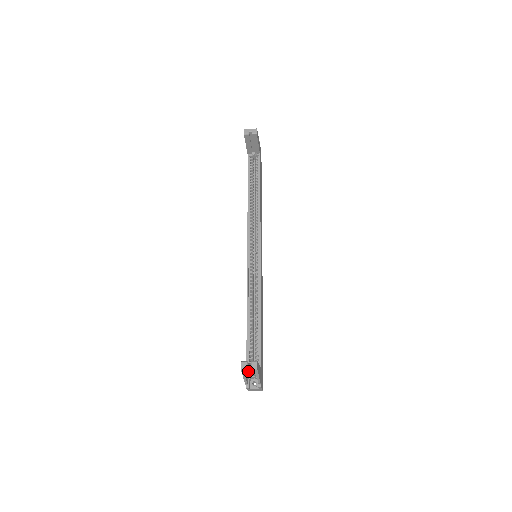
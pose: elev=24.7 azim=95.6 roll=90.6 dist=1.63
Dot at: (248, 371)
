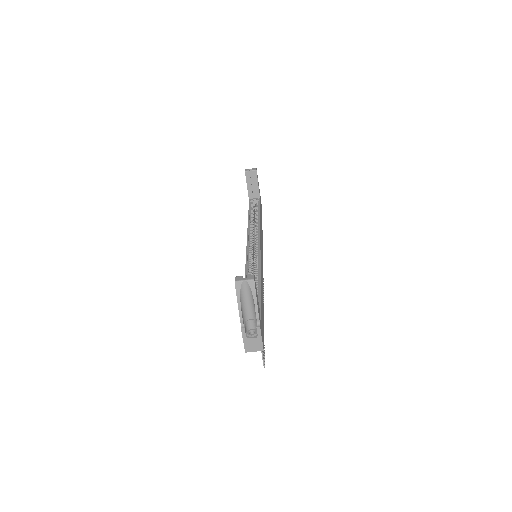
Dot at: (243, 289)
